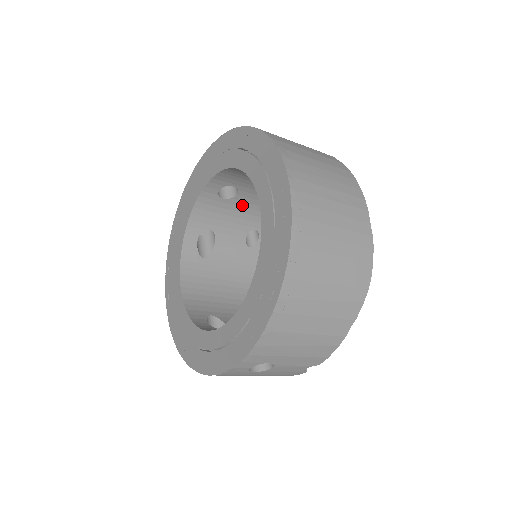
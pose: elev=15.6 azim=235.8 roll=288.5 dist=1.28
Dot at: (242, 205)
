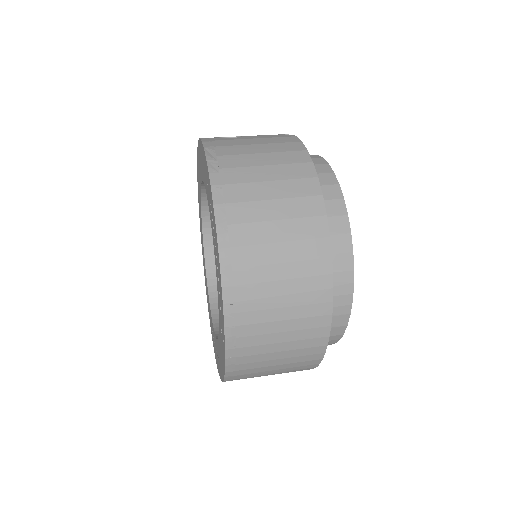
Dot at: occluded
